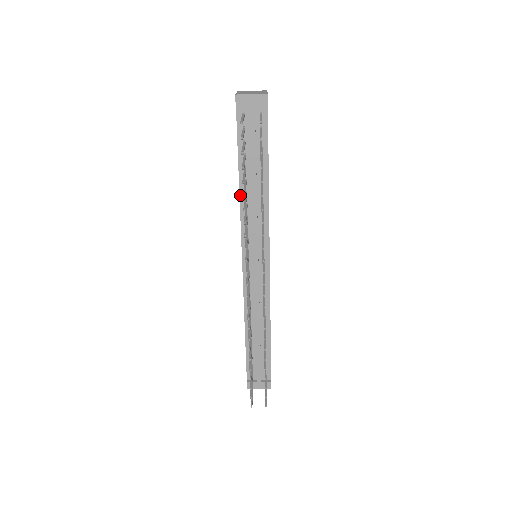
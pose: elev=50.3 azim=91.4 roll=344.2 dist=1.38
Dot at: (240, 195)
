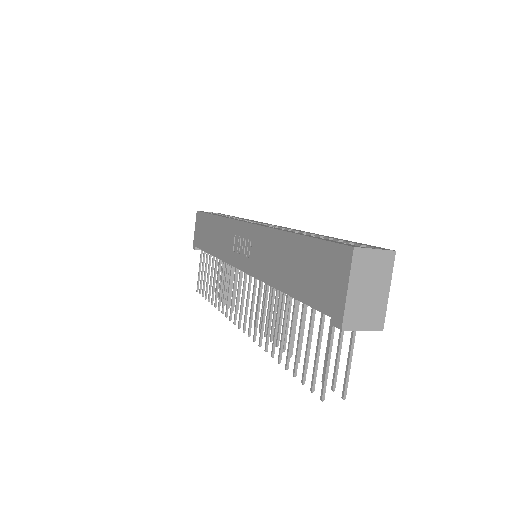
Dot at: (273, 287)
